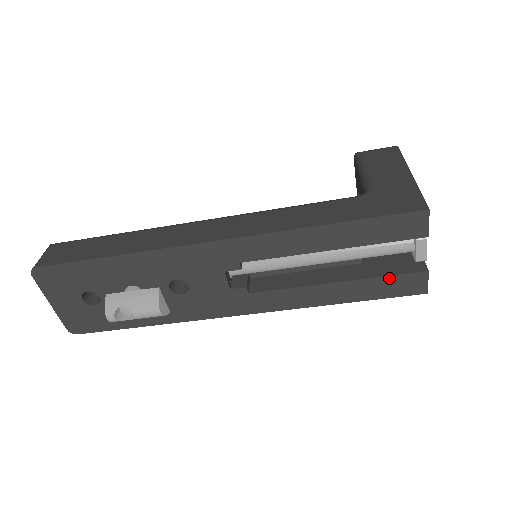
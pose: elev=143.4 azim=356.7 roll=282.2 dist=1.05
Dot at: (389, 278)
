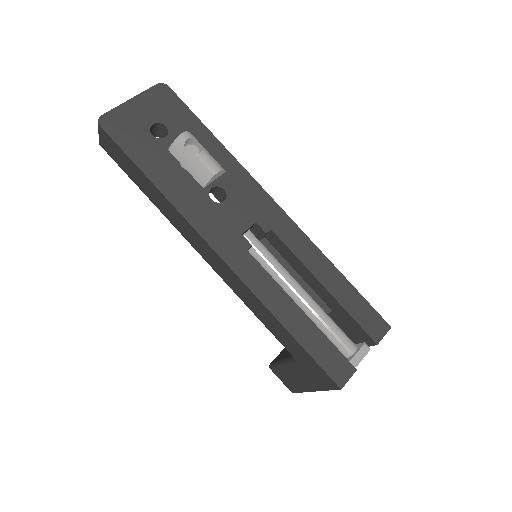
Dot at: (332, 347)
